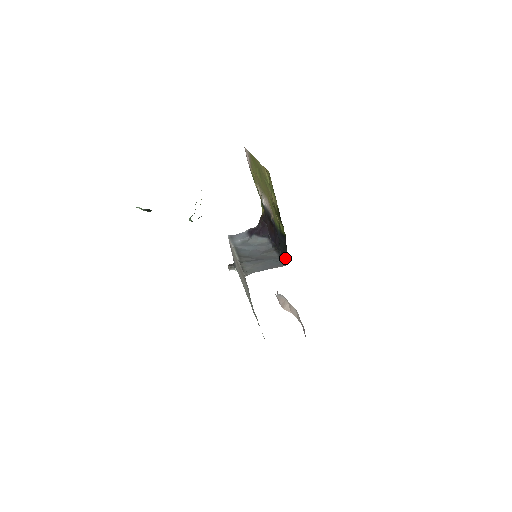
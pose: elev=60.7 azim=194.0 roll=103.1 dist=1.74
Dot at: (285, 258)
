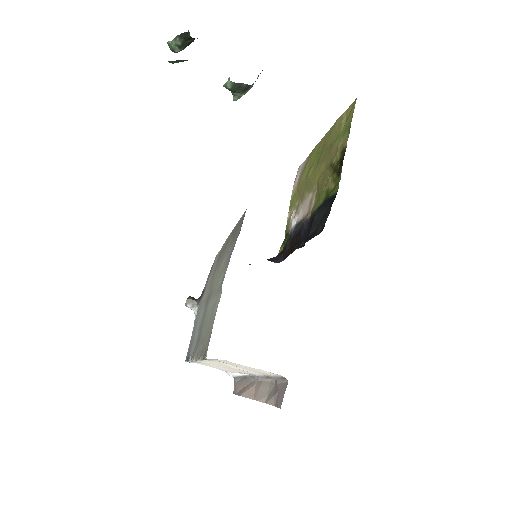
Dot at: (317, 233)
